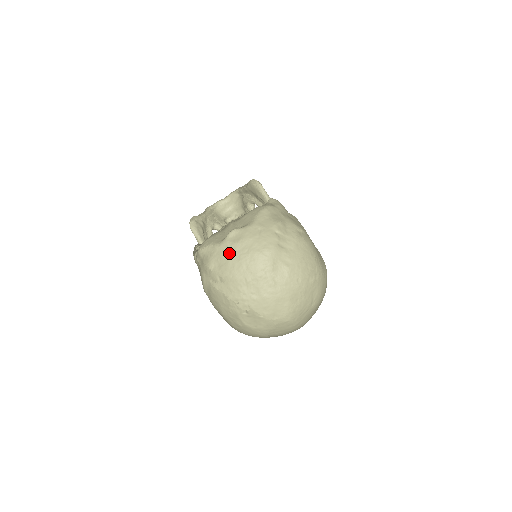
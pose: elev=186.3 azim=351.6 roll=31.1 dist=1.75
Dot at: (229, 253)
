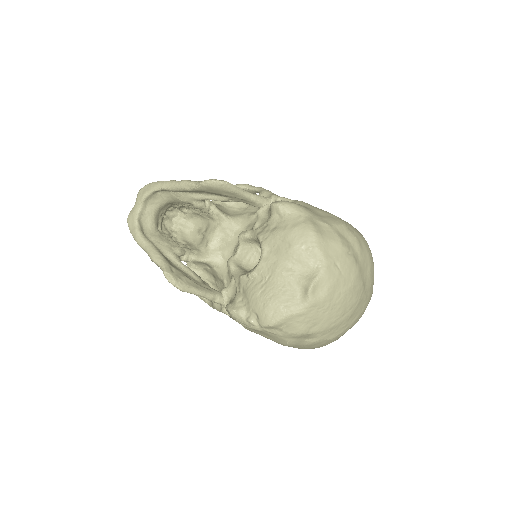
Dot at: (324, 309)
